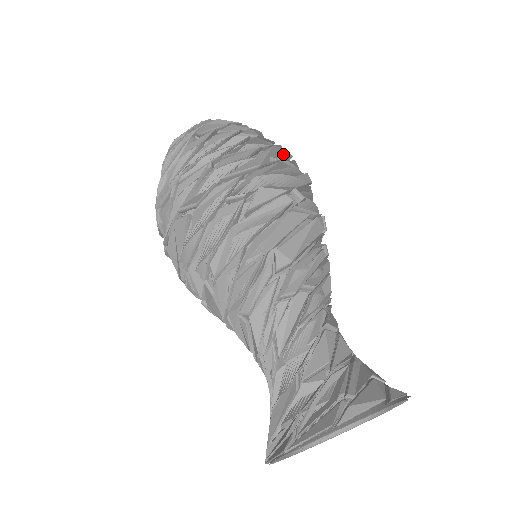
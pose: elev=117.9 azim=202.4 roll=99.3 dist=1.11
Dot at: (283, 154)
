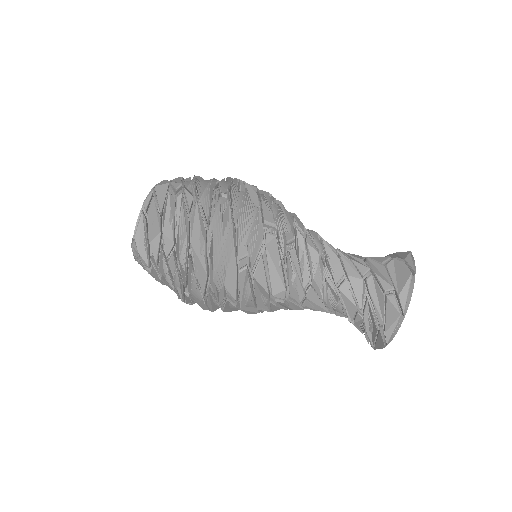
Dot at: (196, 223)
